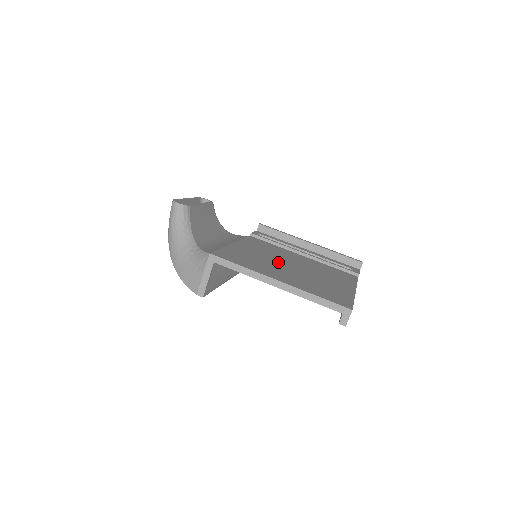
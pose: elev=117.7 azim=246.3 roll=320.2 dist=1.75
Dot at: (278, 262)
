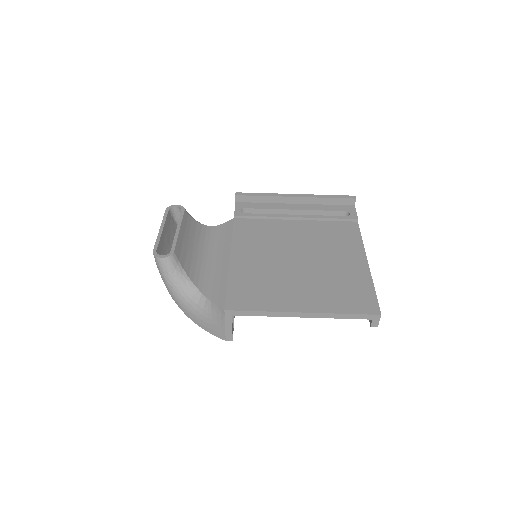
Dot at: (284, 264)
